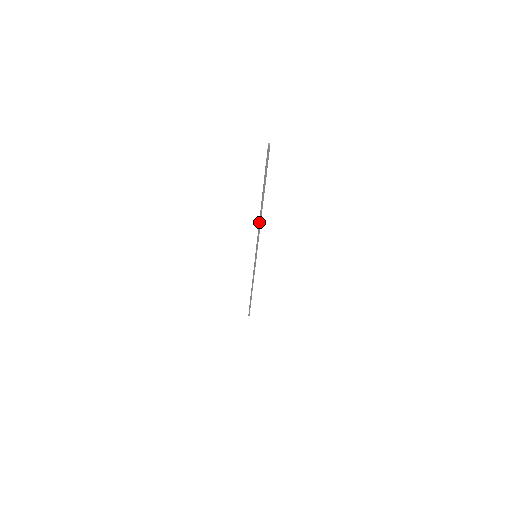
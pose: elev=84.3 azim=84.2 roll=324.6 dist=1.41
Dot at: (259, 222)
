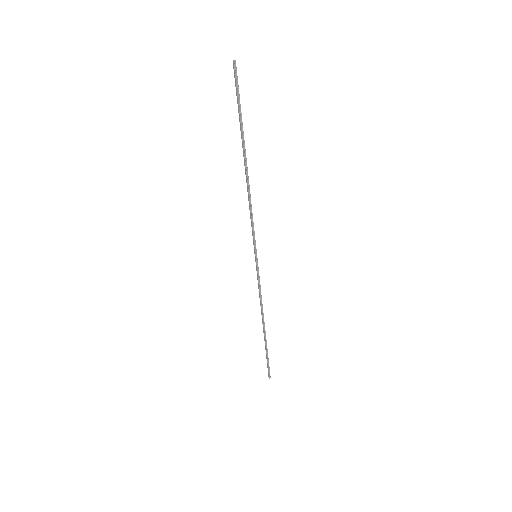
Dot at: (248, 192)
